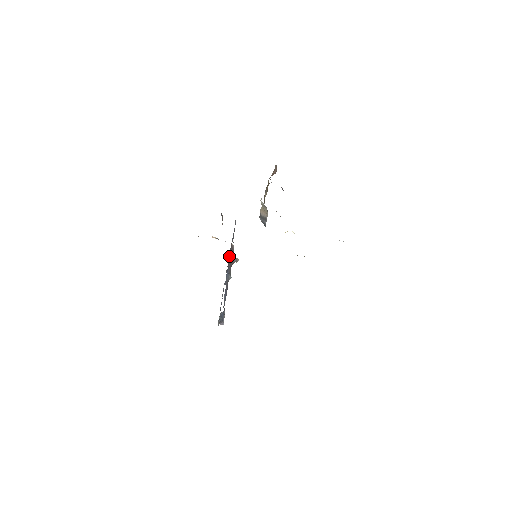
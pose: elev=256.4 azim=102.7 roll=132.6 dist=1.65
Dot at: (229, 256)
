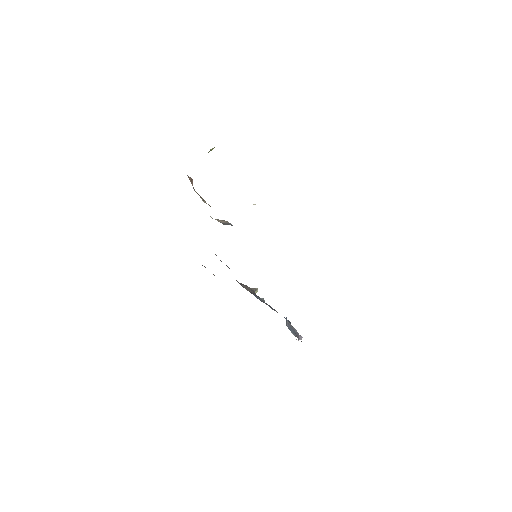
Dot at: occluded
